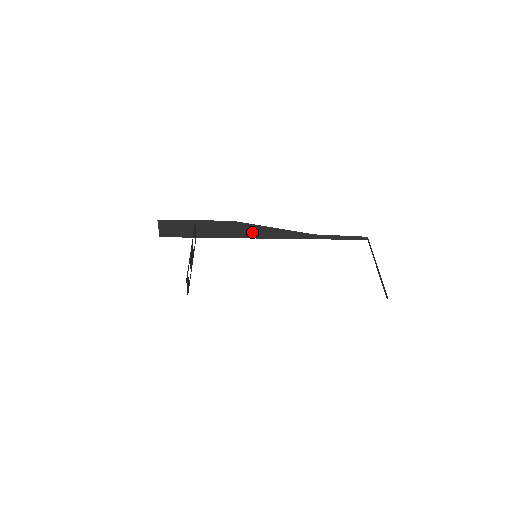
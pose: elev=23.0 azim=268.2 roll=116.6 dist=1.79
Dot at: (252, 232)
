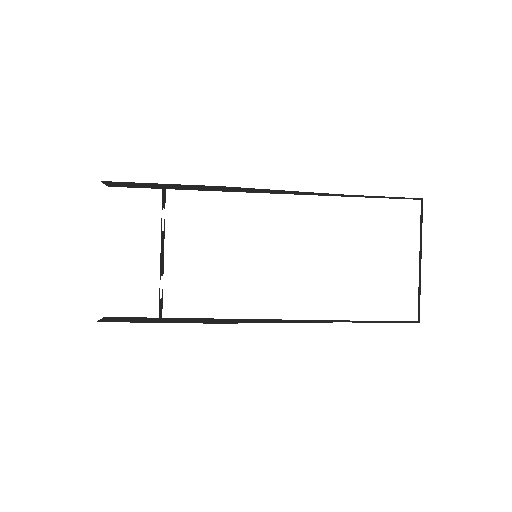
Dot at: (252, 190)
